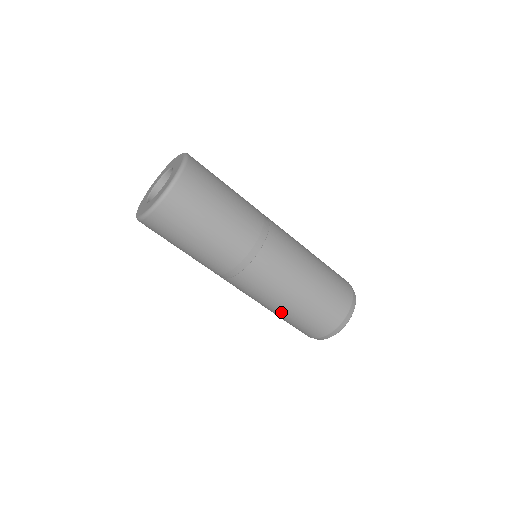
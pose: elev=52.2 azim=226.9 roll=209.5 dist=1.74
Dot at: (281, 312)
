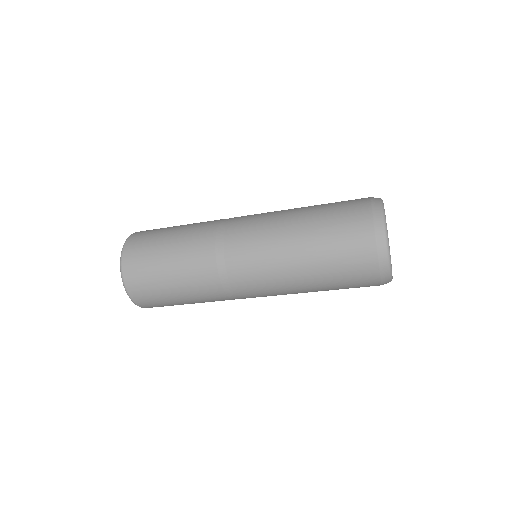
Dot at: occluded
